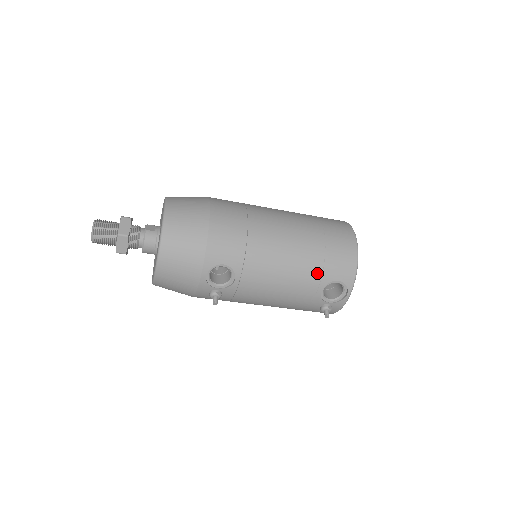
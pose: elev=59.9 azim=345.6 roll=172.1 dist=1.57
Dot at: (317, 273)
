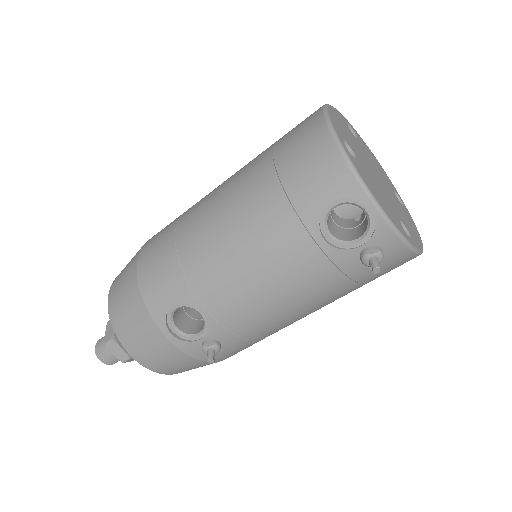
Dot at: (288, 220)
